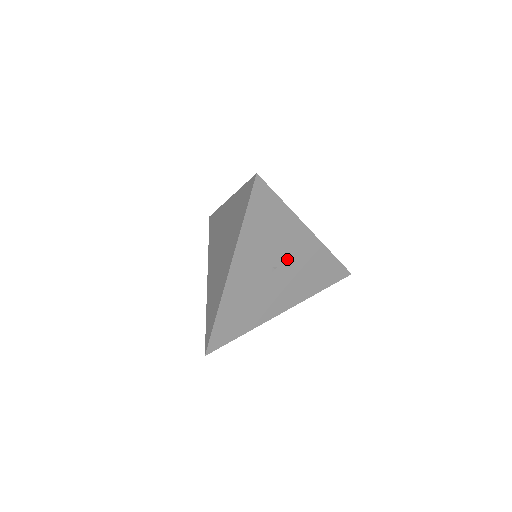
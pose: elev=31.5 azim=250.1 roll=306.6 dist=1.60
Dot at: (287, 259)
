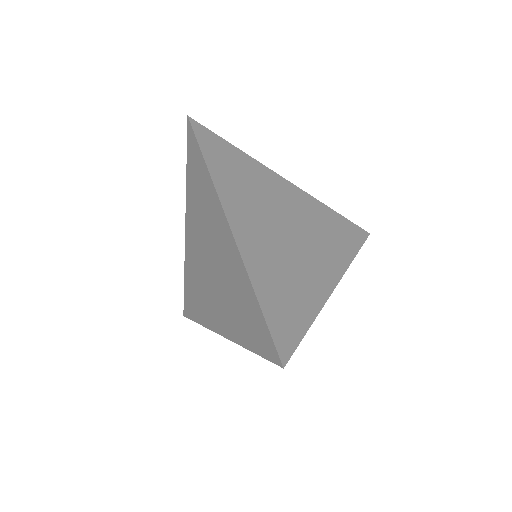
Dot at: occluded
